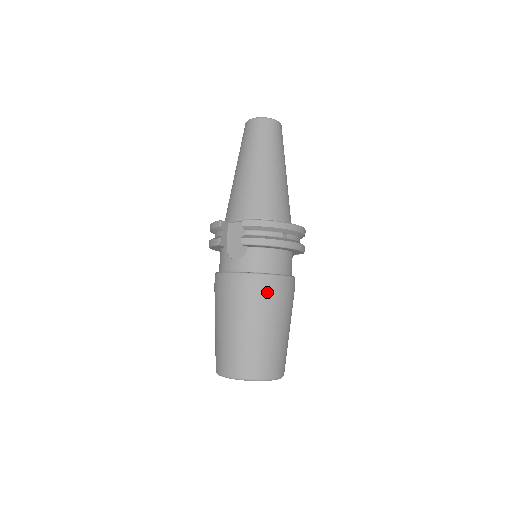
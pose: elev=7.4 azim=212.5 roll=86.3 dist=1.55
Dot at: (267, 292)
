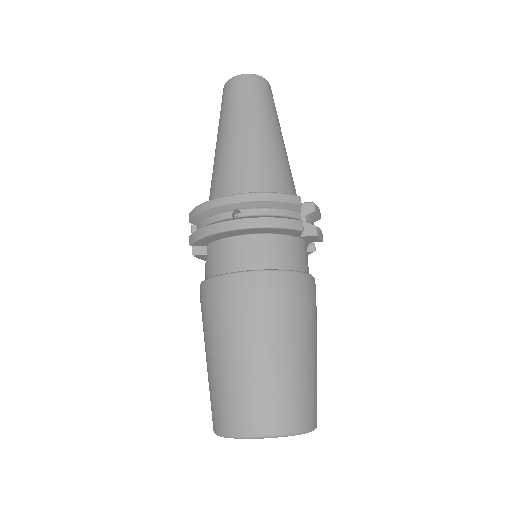
Dot at: (222, 301)
